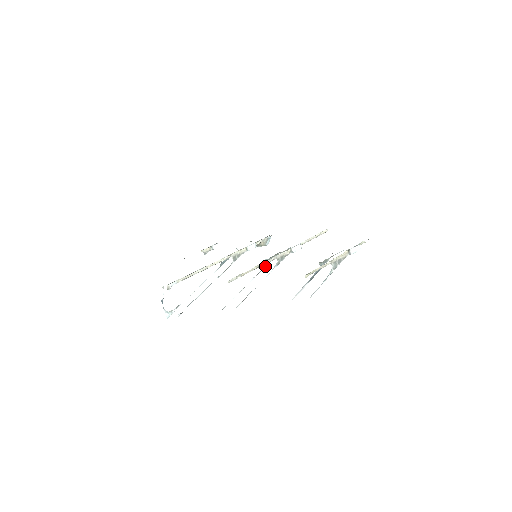
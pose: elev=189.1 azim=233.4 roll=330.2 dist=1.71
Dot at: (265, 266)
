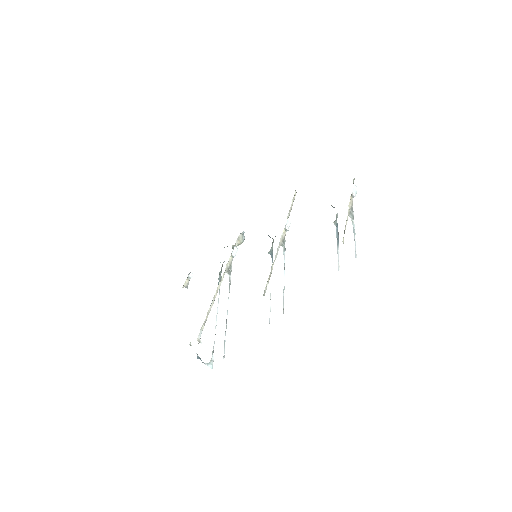
Dot at: (272, 259)
